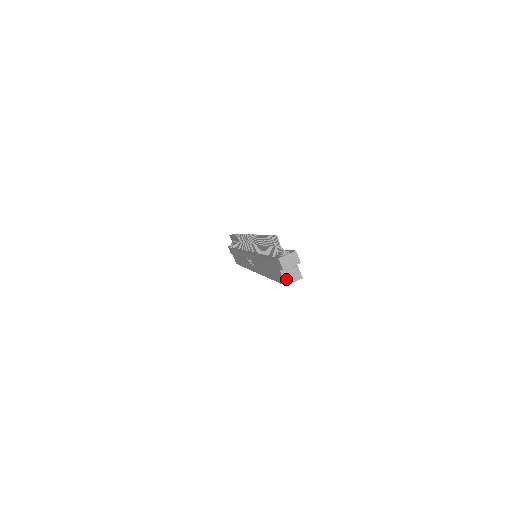
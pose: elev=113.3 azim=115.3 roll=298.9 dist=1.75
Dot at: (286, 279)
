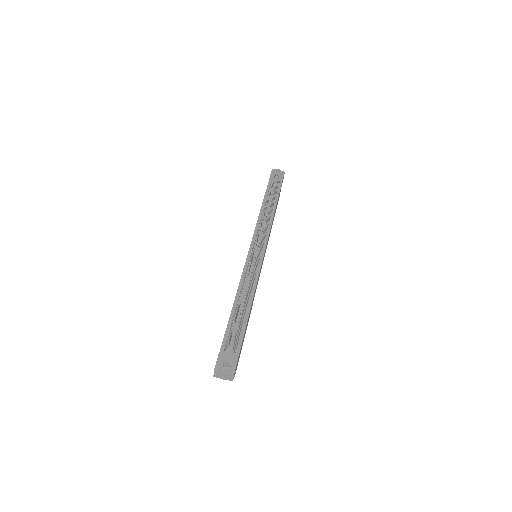
Dot at: occluded
